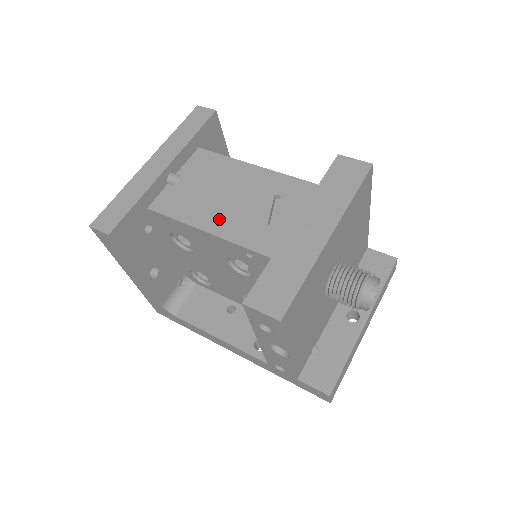
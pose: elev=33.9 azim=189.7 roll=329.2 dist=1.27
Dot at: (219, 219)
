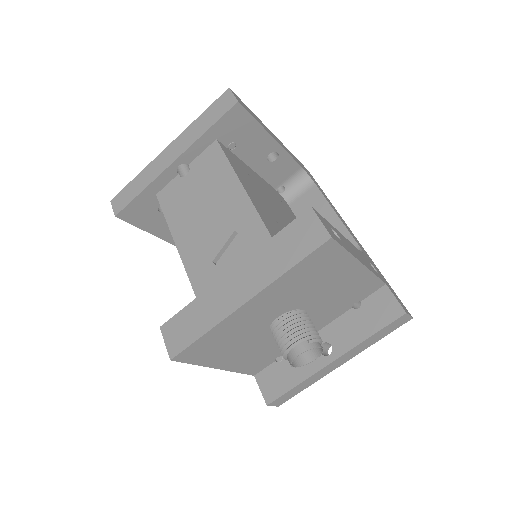
Dot at: (188, 234)
